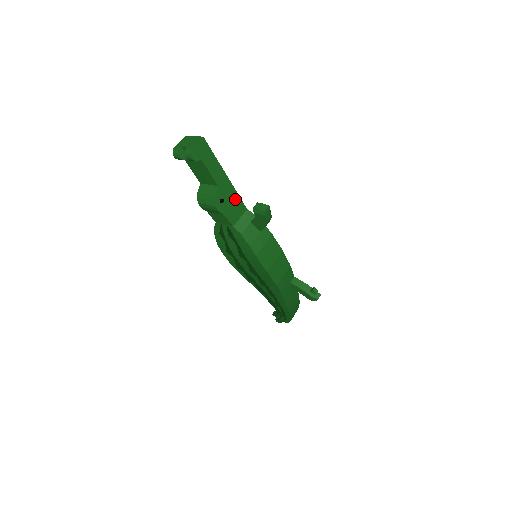
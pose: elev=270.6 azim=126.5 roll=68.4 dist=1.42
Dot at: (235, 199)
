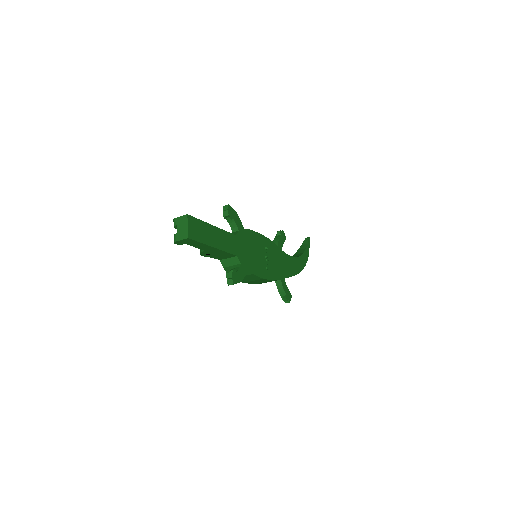
Dot at: (223, 253)
